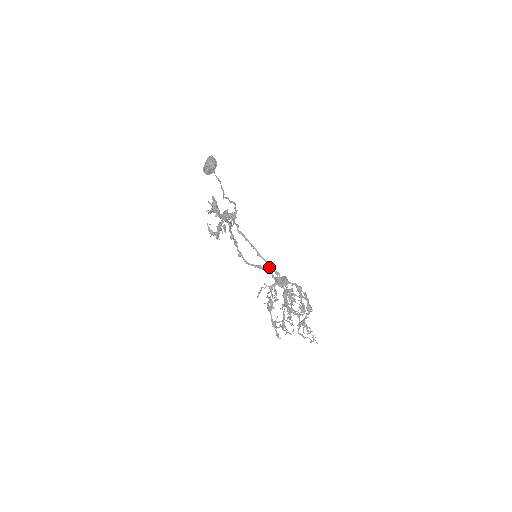
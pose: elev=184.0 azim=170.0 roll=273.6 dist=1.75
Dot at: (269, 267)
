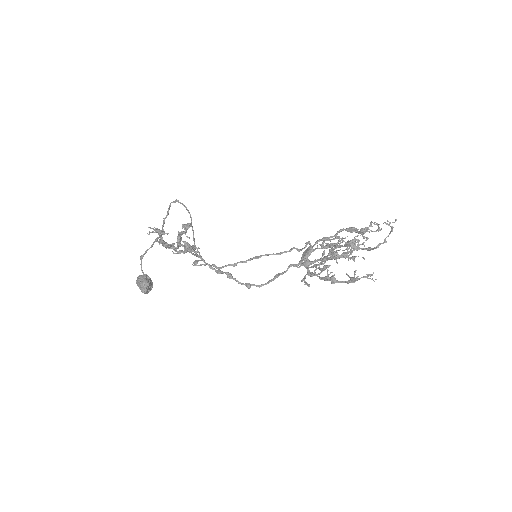
Dot at: (279, 254)
